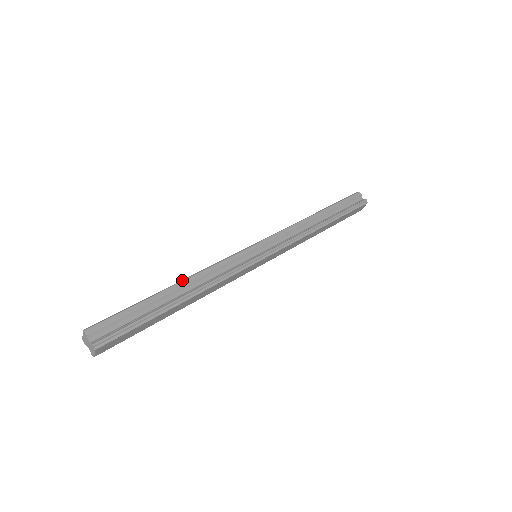
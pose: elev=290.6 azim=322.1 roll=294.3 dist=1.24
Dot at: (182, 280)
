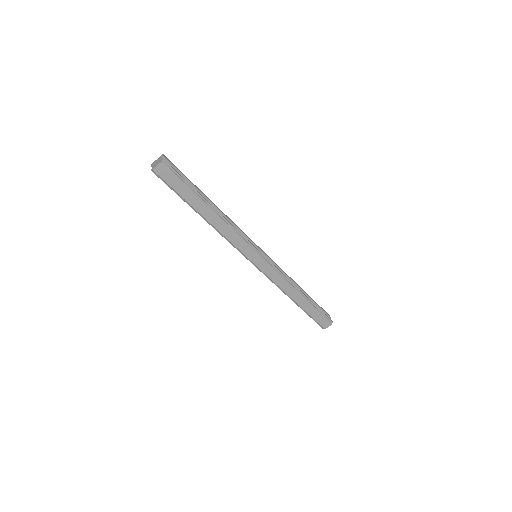
Dot at: (217, 207)
